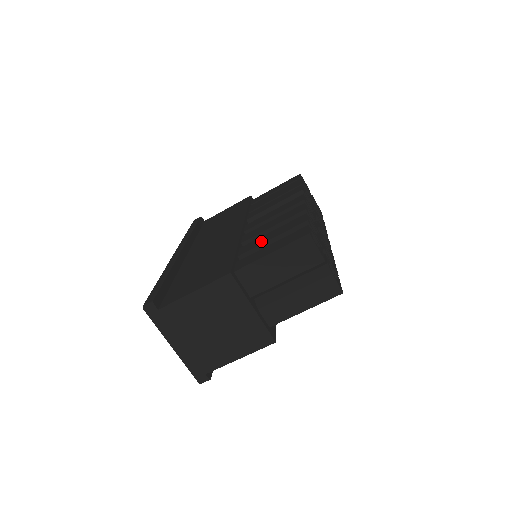
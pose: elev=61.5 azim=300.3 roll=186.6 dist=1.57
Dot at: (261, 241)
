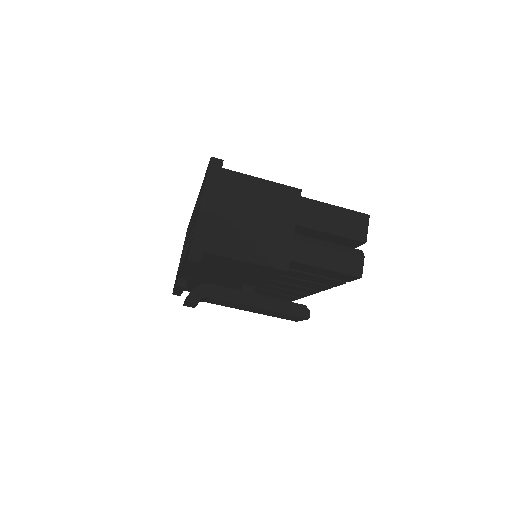
Dot at: occluded
